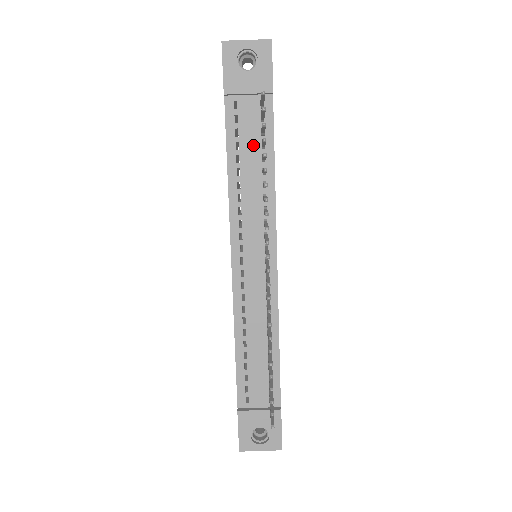
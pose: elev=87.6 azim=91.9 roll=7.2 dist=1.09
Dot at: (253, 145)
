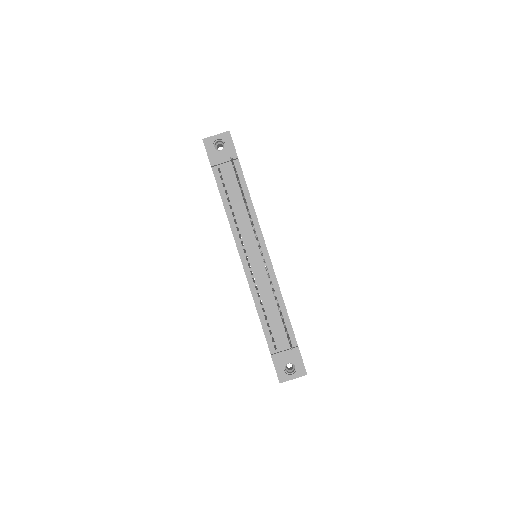
Dot at: (235, 189)
